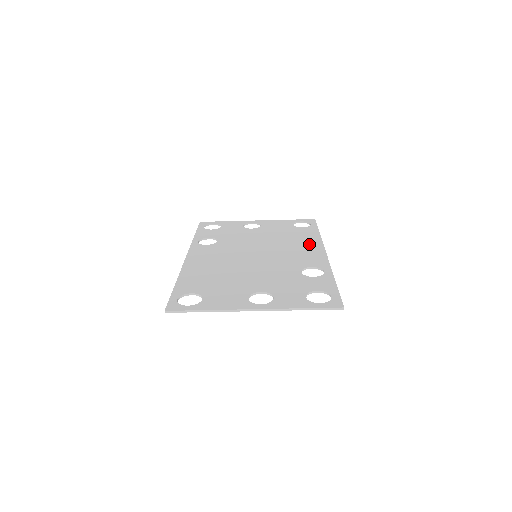
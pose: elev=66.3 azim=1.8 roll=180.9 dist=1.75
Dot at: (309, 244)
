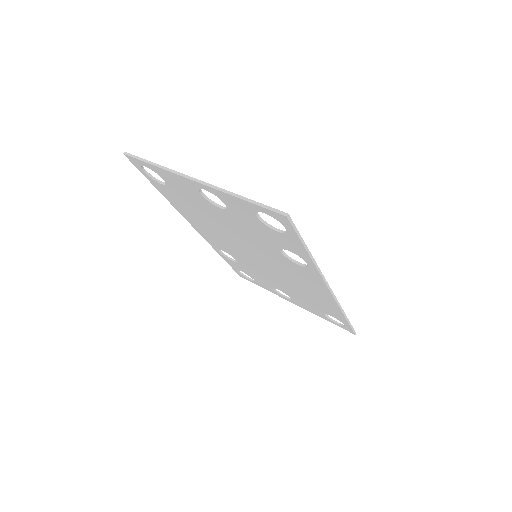
Dot at: occluded
